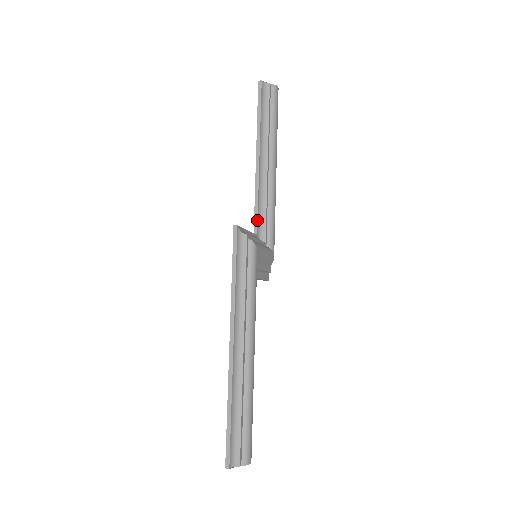
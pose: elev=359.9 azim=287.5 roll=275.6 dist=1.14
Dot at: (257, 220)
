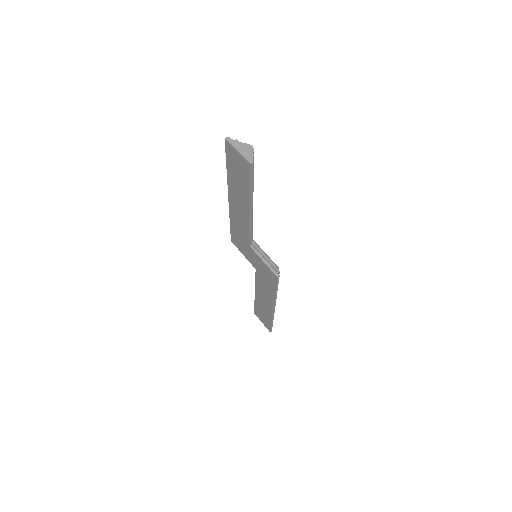
Dot at: occluded
